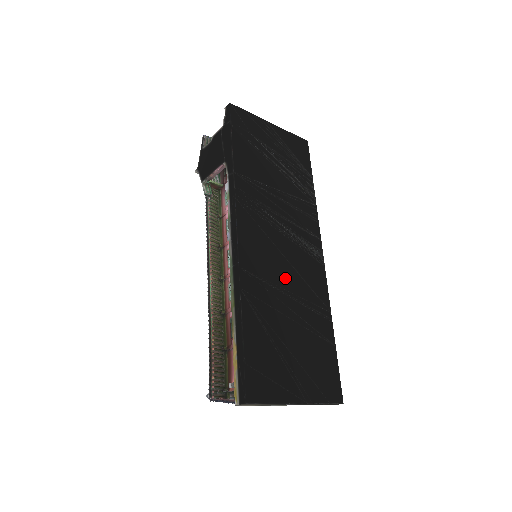
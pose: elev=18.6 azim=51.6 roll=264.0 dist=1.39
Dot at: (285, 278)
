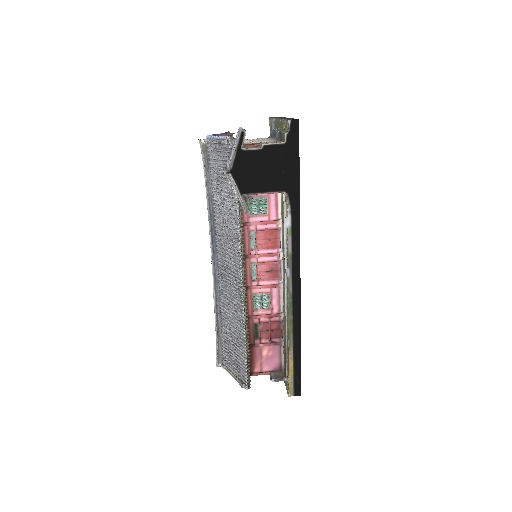
Dot at: occluded
